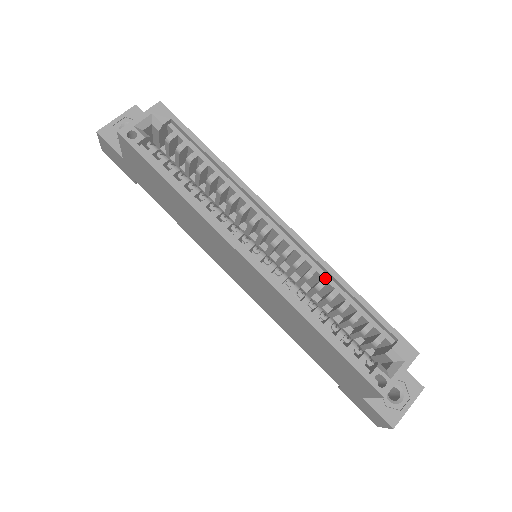
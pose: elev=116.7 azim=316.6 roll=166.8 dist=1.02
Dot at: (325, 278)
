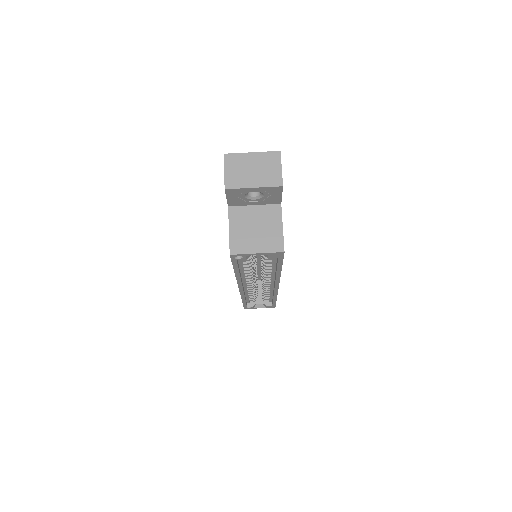
Dot at: (271, 292)
